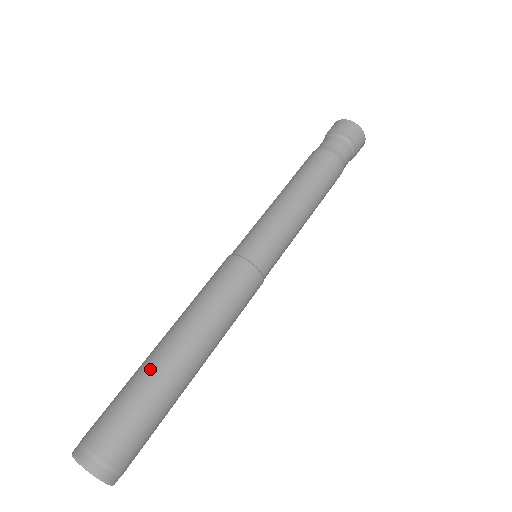
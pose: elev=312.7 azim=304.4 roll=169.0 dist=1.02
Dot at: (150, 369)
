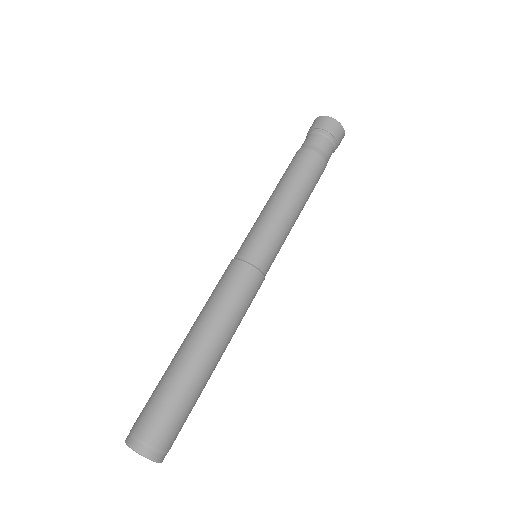
Dot at: (177, 367)
